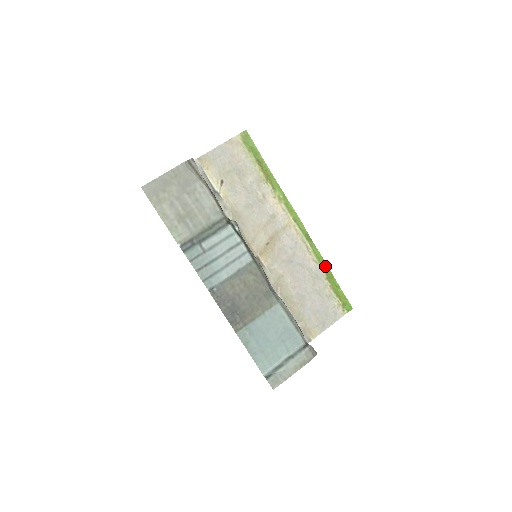
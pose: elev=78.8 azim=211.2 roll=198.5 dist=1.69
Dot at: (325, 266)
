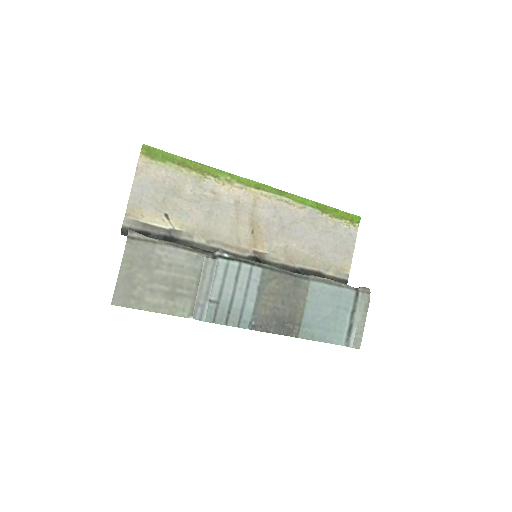
Dot at: (313, 204)
